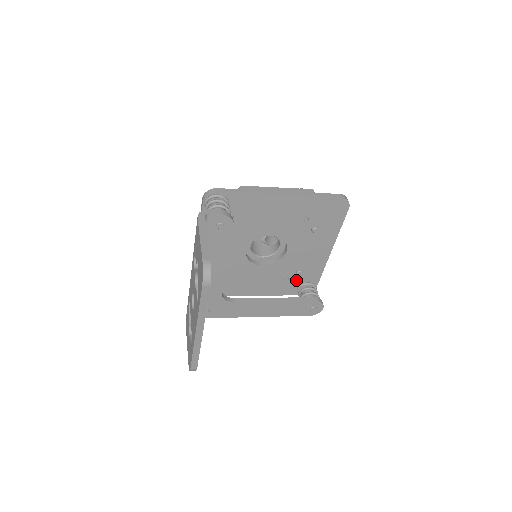
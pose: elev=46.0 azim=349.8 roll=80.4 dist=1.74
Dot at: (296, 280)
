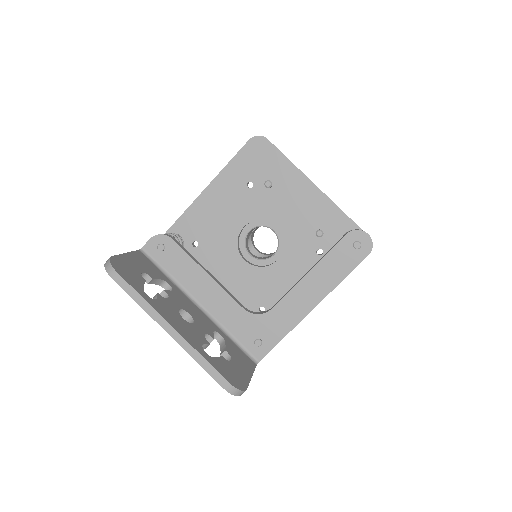
Dot at: (330, 244)
